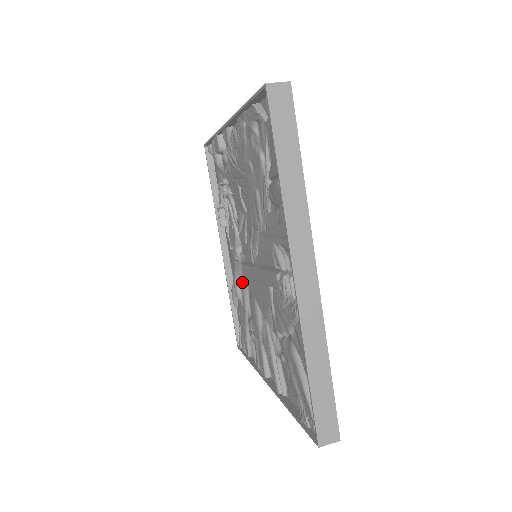
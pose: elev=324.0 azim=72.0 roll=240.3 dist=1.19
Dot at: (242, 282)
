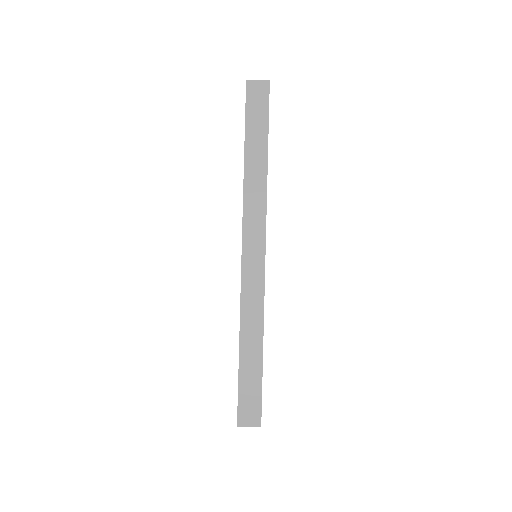
Dot at: occluded
